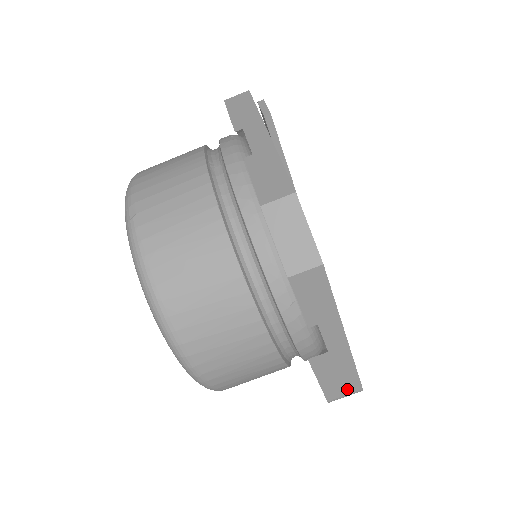
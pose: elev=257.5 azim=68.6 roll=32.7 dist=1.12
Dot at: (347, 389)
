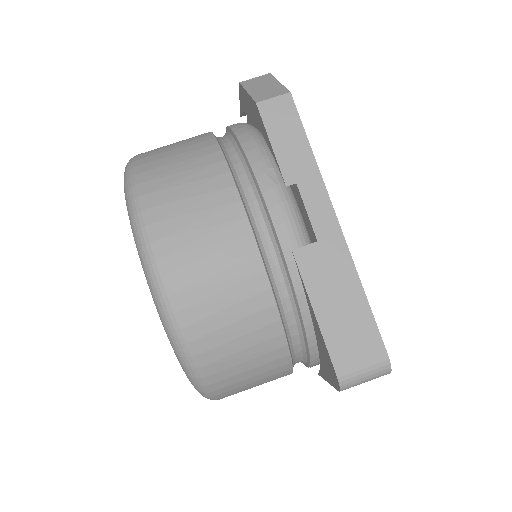
Dot at: (362, 347)
